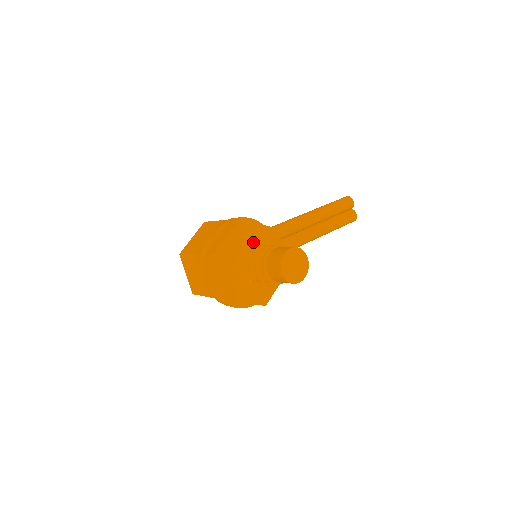
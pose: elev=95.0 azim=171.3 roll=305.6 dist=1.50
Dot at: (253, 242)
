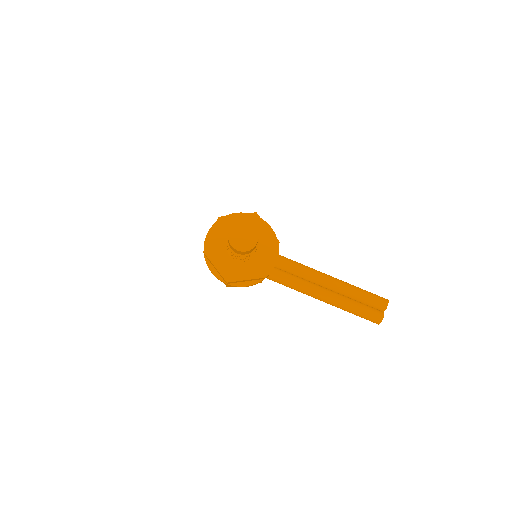
Dot at: occluded
